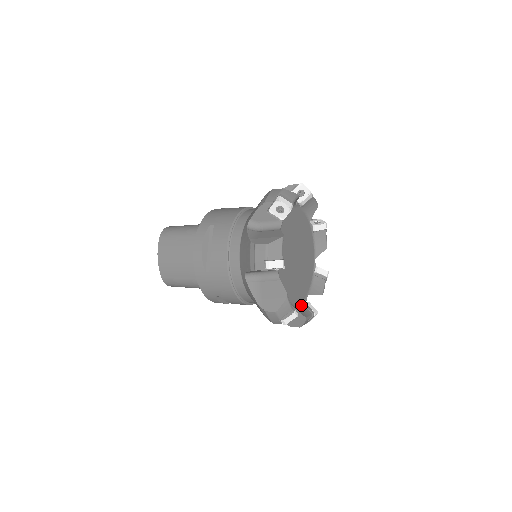
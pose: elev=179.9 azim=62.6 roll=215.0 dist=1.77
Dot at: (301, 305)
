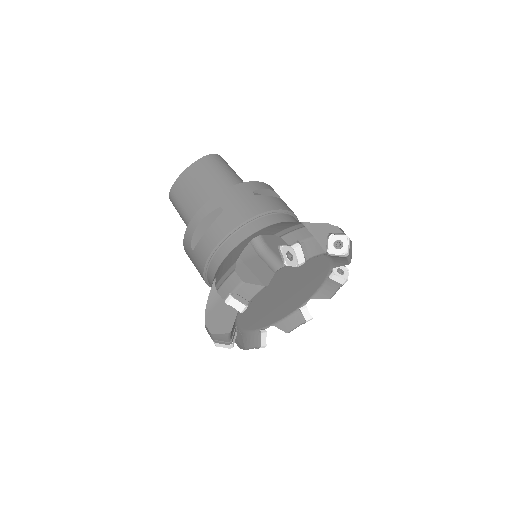
Dot at: (324, 284)
